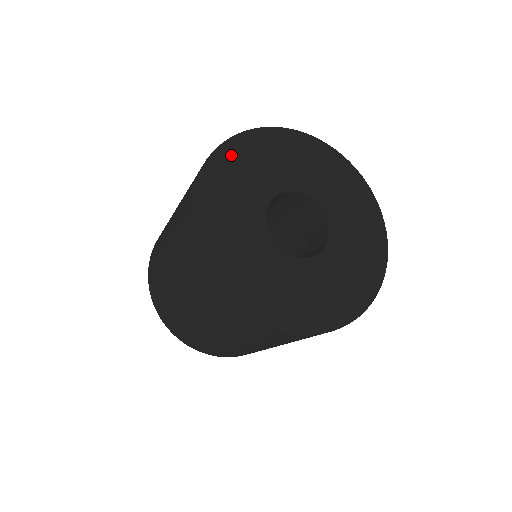
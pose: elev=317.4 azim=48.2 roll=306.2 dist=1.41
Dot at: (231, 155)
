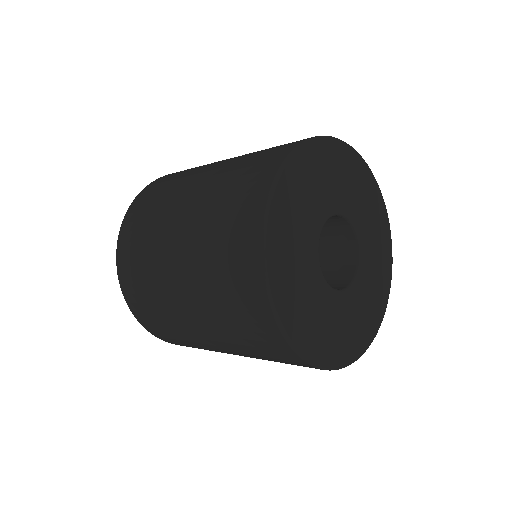
Dot at: (306, 161)
